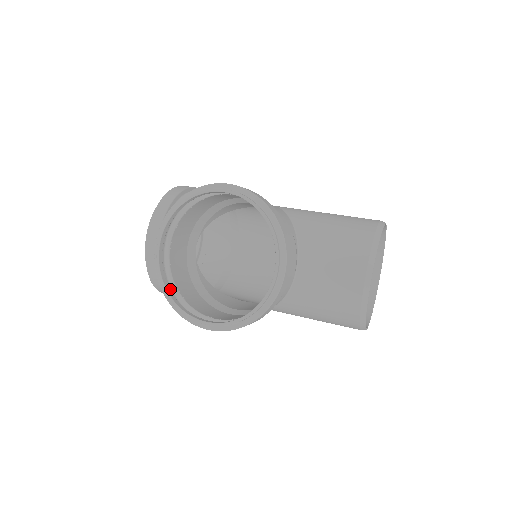
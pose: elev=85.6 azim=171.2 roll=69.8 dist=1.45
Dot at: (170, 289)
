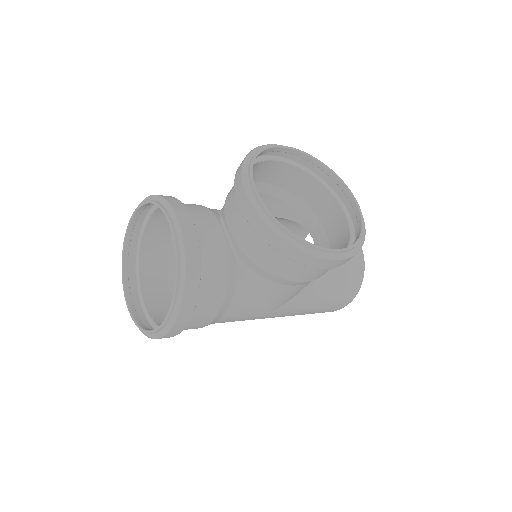
Dot at: (273, 241)
